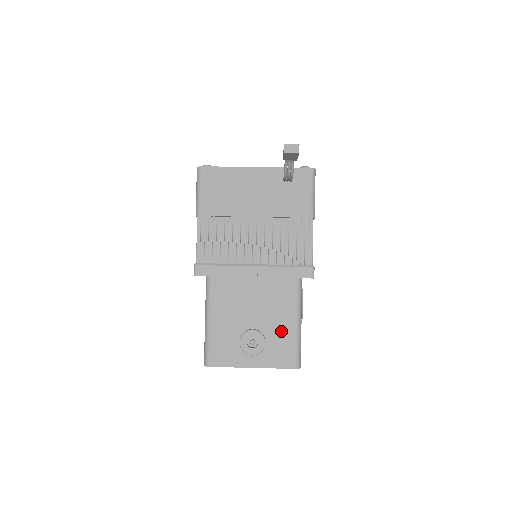
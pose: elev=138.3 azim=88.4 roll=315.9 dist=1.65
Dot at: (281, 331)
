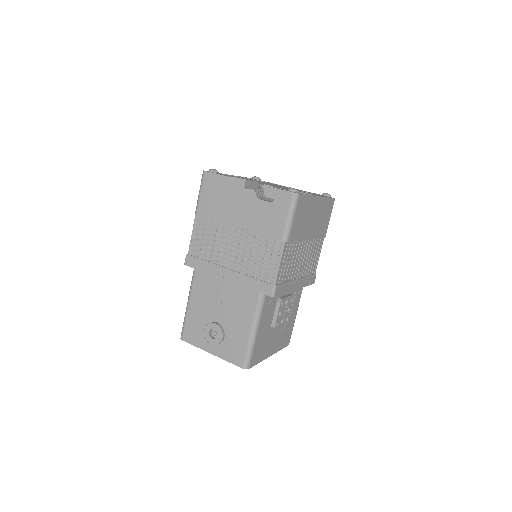
Dot at: (238, 333)
